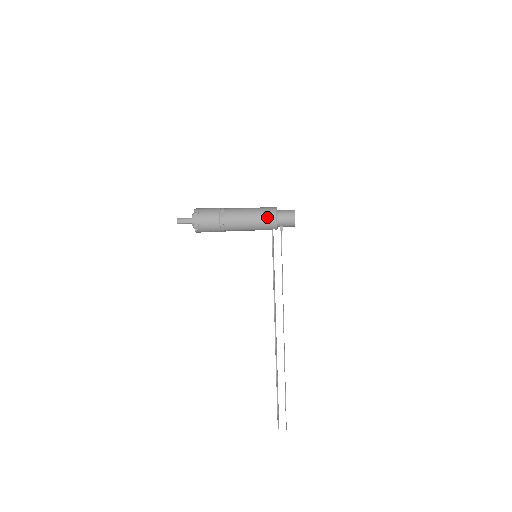
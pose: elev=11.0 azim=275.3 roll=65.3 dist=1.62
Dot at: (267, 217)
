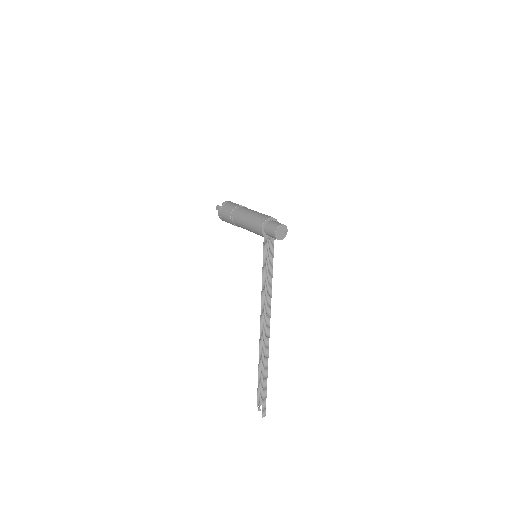
Dot at: (257, 224)
